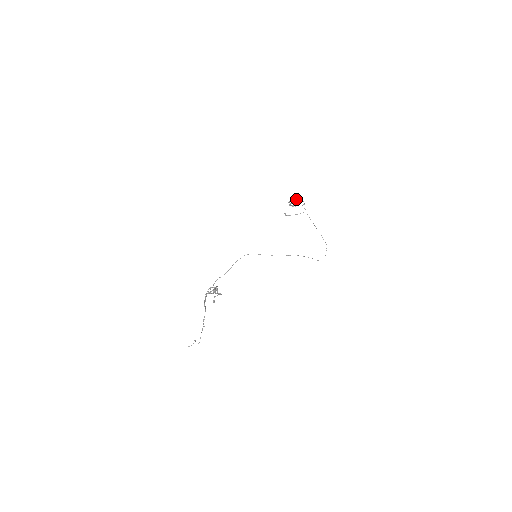
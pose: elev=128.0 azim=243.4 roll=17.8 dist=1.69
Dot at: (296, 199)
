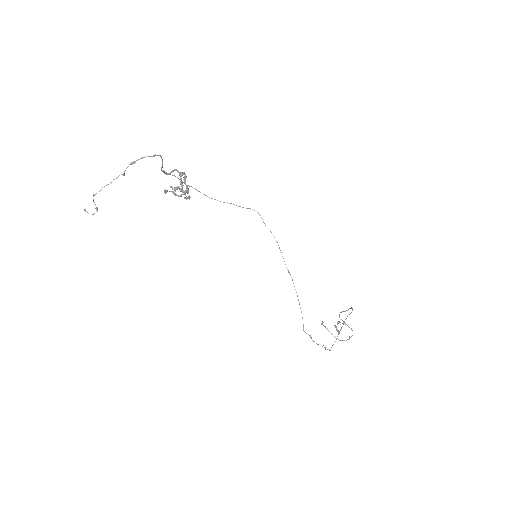
Dot at: occluded
